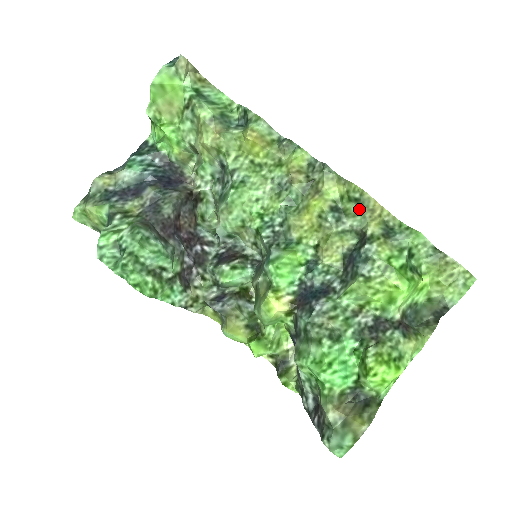
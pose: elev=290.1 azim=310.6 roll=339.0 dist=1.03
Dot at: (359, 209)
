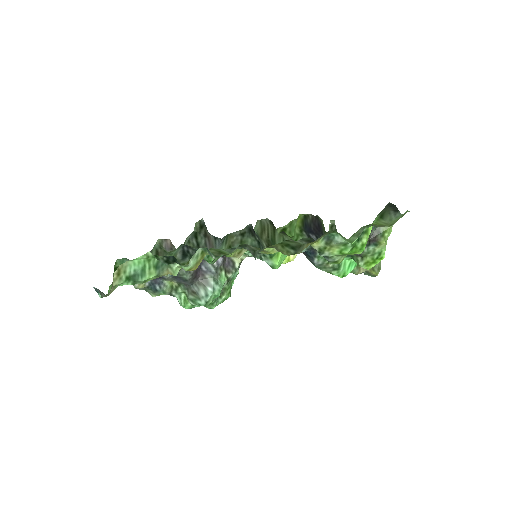
Dot at: (298, 245)
